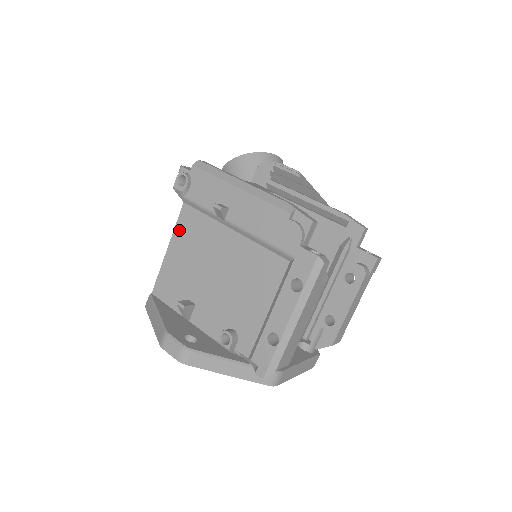
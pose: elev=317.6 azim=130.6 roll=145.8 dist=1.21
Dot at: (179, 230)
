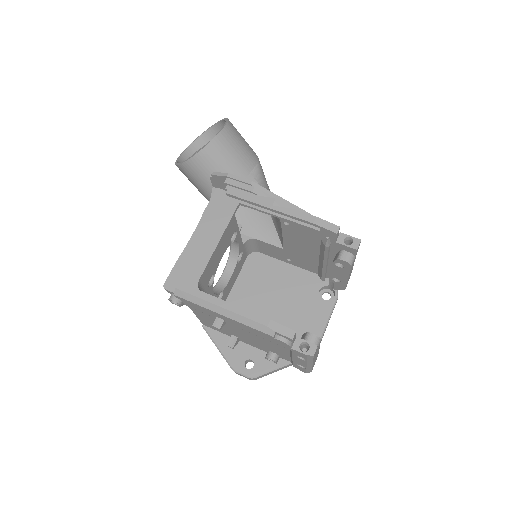
Dot at: (195, 311)
